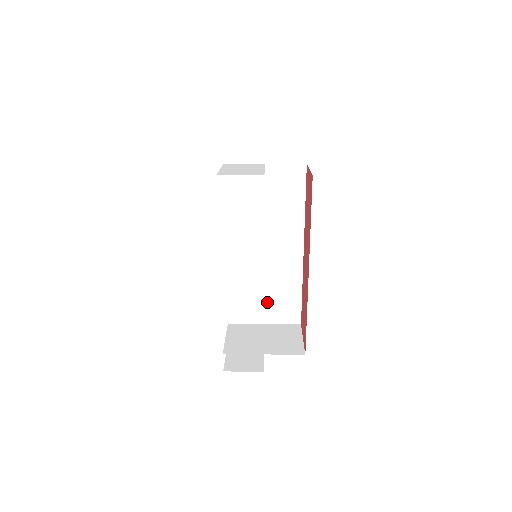
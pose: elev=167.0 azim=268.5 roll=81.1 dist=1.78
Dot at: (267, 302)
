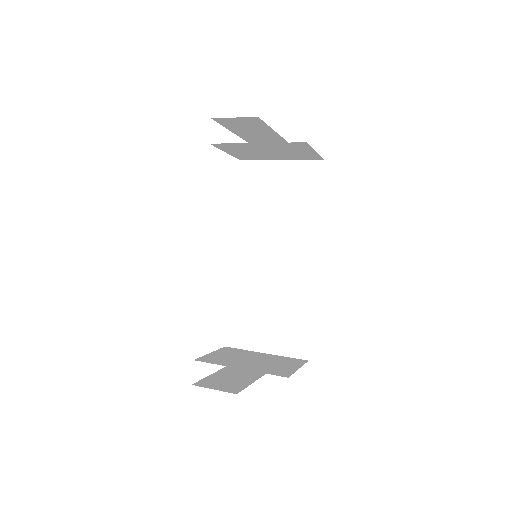
Dot at: (271, 324)
